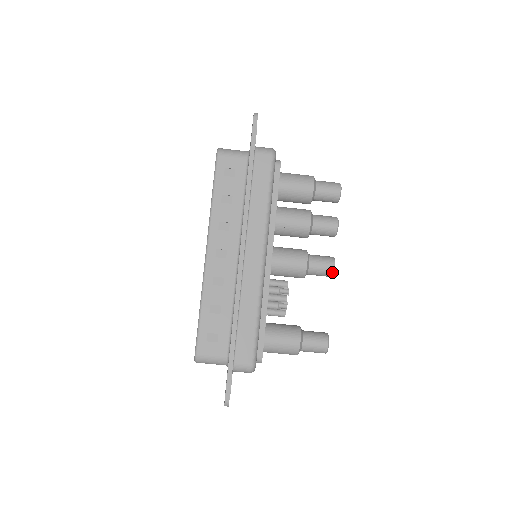
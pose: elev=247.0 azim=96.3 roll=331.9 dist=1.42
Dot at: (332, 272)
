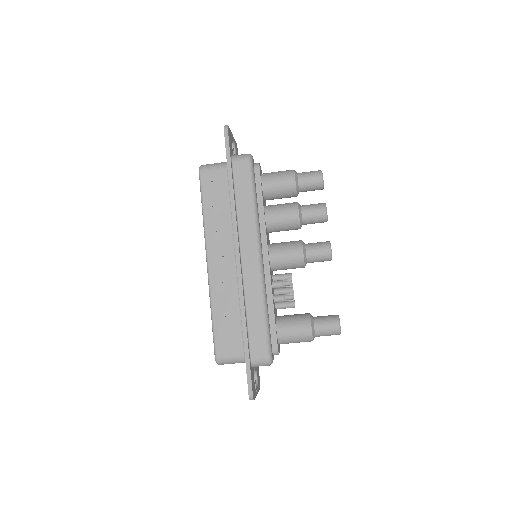
Dot at: (330, 256)
